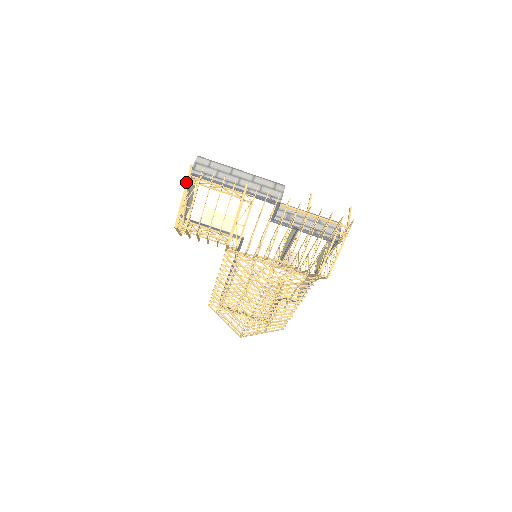
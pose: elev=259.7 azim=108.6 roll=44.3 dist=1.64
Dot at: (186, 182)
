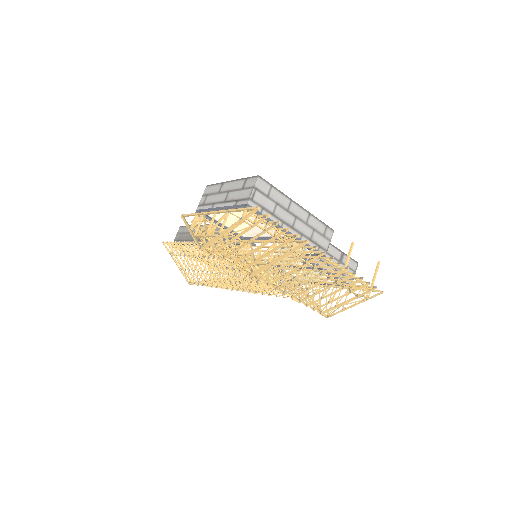
Dot at: (241, 220)
